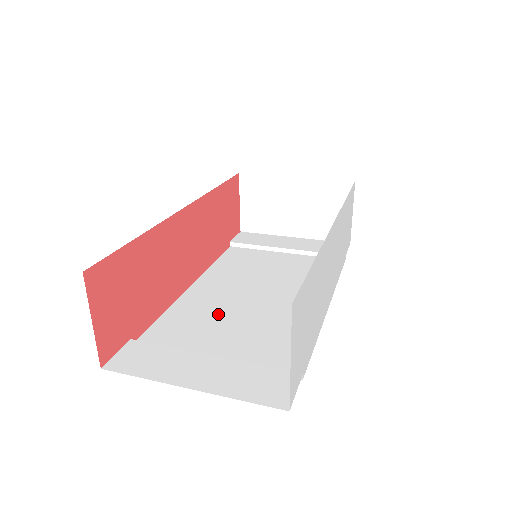
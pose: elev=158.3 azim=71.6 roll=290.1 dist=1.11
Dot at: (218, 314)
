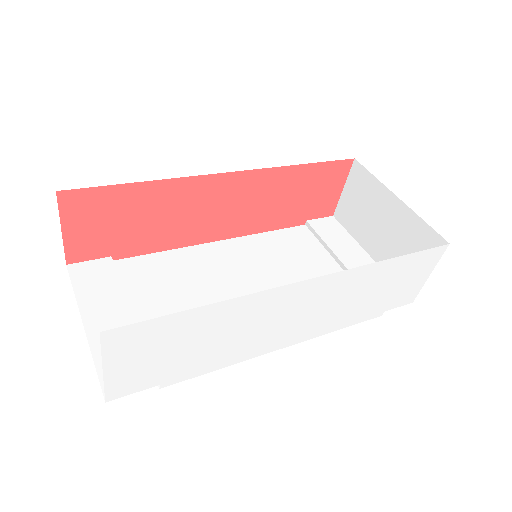
Dot at: (196, 282)
